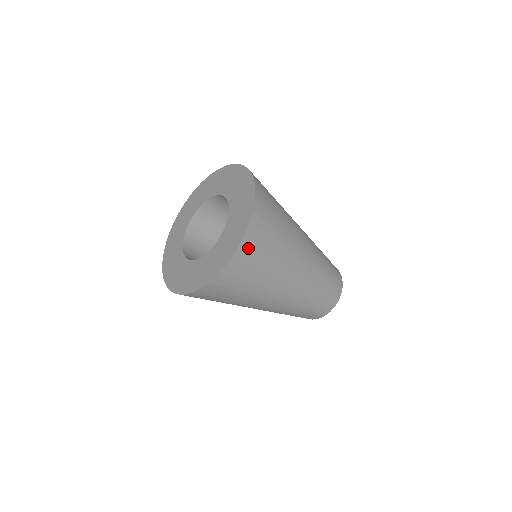
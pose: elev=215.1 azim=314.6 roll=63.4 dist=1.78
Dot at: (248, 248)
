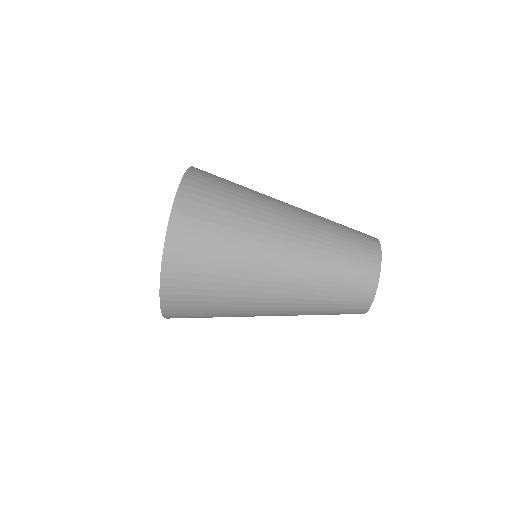
Dot at: (185, 217)
